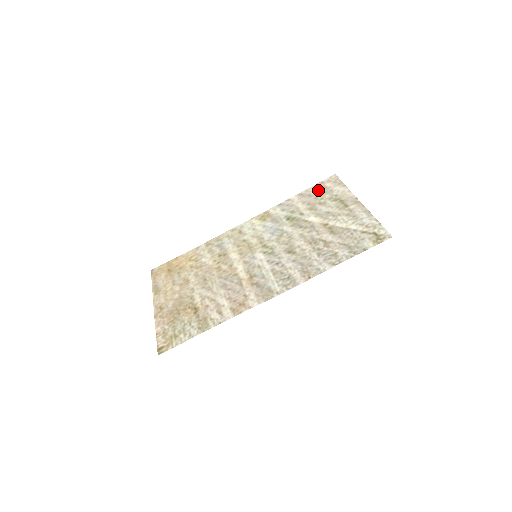
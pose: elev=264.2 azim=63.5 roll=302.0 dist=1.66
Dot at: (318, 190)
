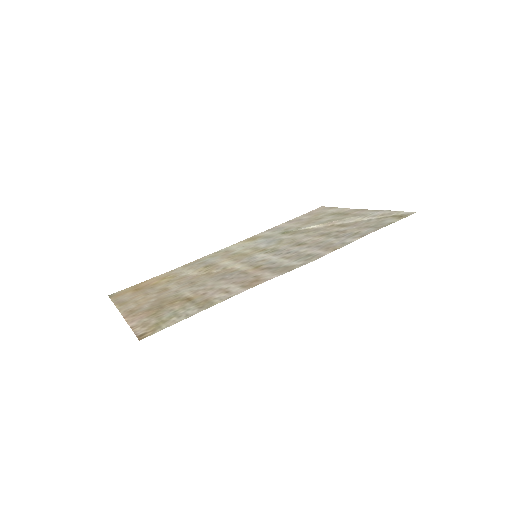
Dot at: (309, 215)
